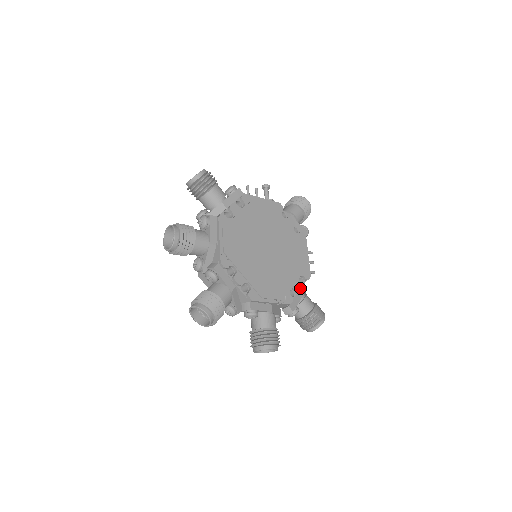
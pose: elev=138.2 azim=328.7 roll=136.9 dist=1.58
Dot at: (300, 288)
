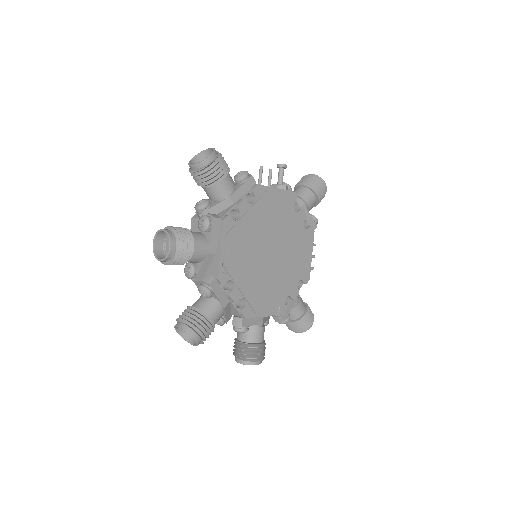
Dot at: (296, 295)
